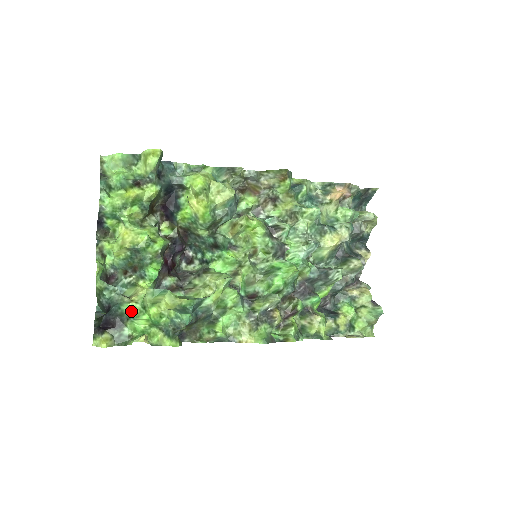
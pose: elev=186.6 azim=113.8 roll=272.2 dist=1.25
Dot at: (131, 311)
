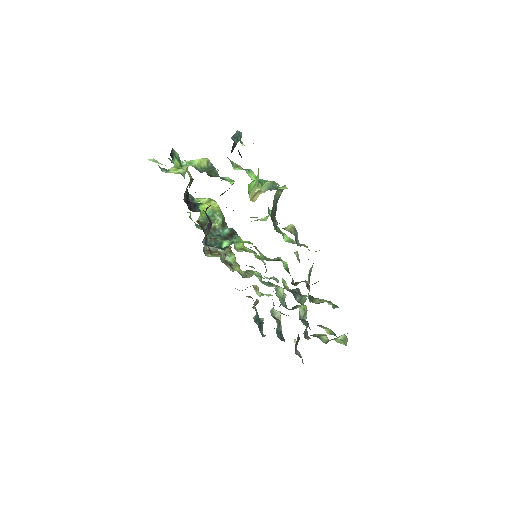
Dot at: occluded
